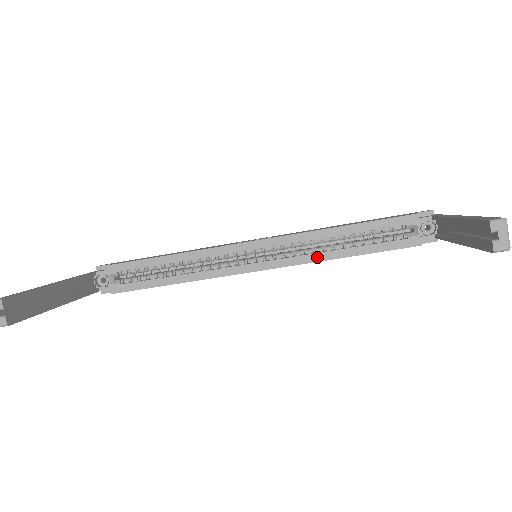
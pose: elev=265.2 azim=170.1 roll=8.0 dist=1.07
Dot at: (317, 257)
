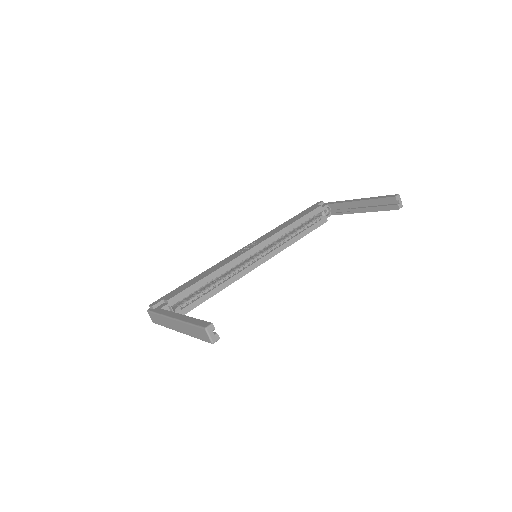
Dot at: (287, 244)
